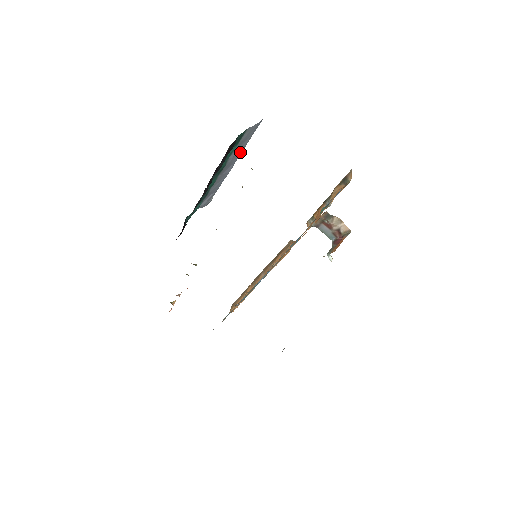
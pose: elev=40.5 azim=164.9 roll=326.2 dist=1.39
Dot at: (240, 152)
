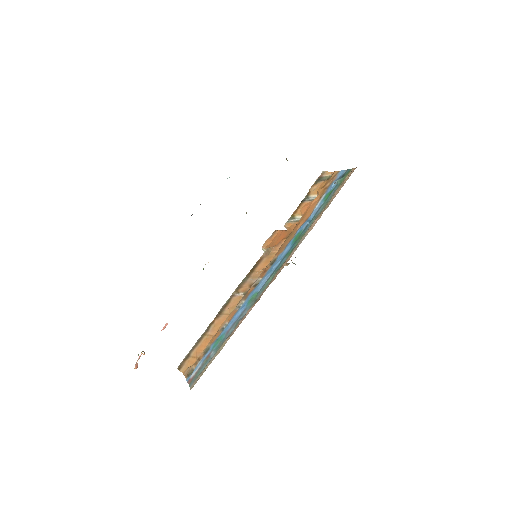
Dot at: occluded
